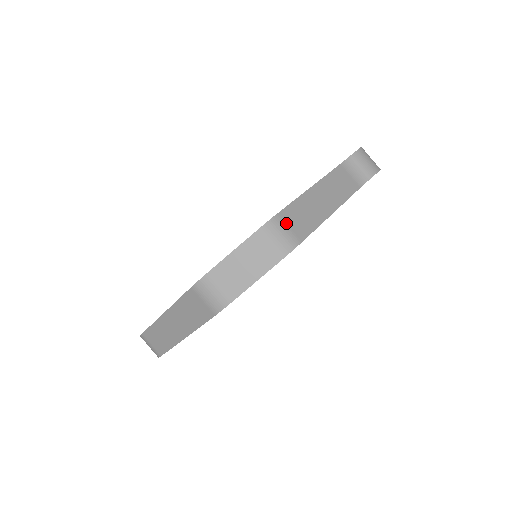
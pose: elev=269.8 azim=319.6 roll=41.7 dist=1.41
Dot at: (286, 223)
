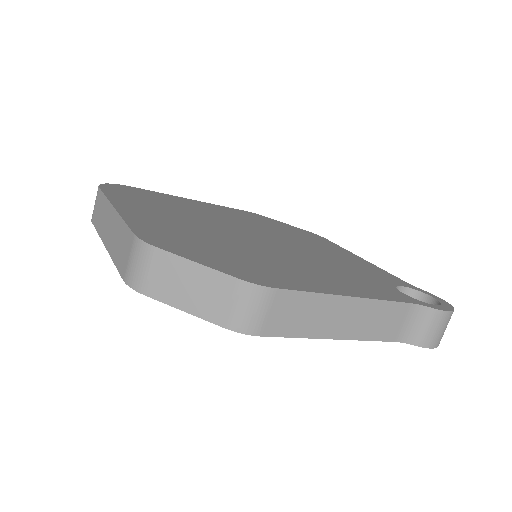
Dot at: (272, 305)
